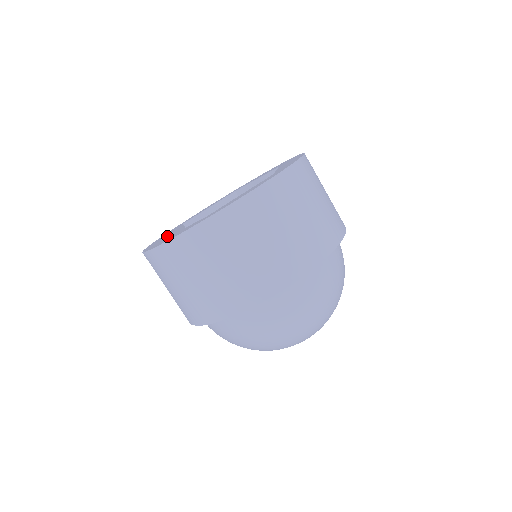
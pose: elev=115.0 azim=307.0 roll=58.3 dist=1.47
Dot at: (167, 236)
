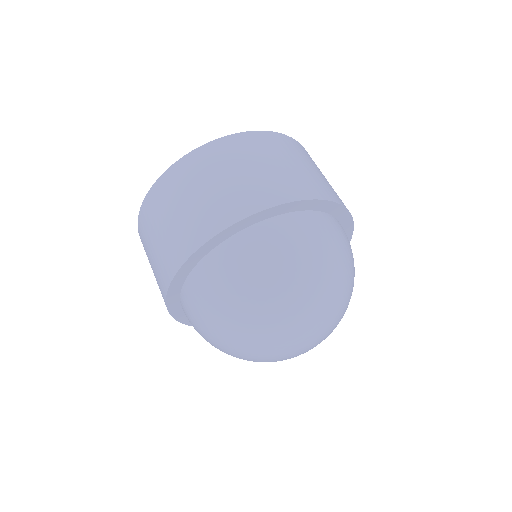
Dot at: occluded
